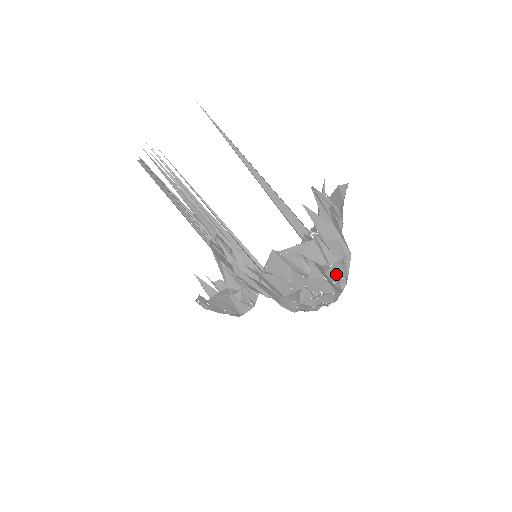
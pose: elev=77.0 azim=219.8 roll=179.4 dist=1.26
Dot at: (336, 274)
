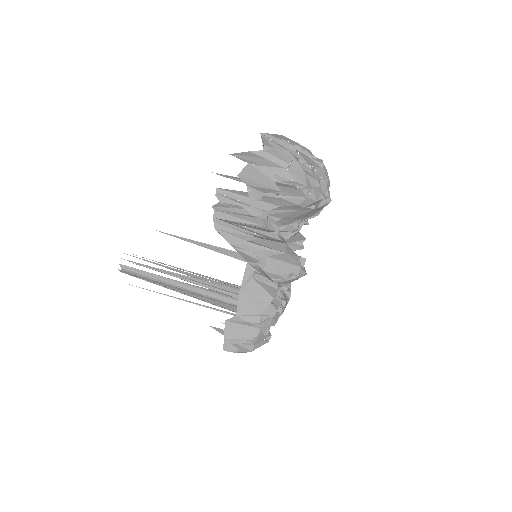
Dot at: occluded
